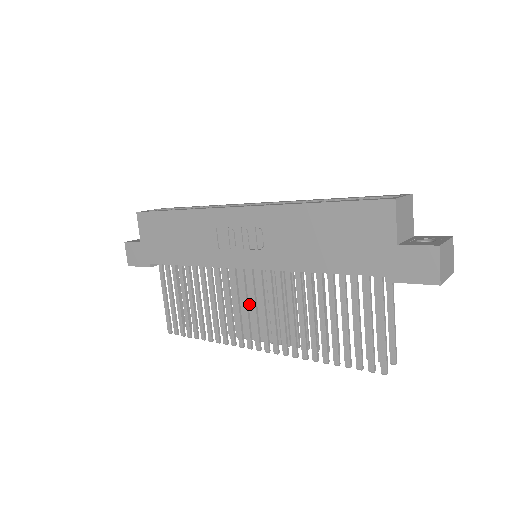
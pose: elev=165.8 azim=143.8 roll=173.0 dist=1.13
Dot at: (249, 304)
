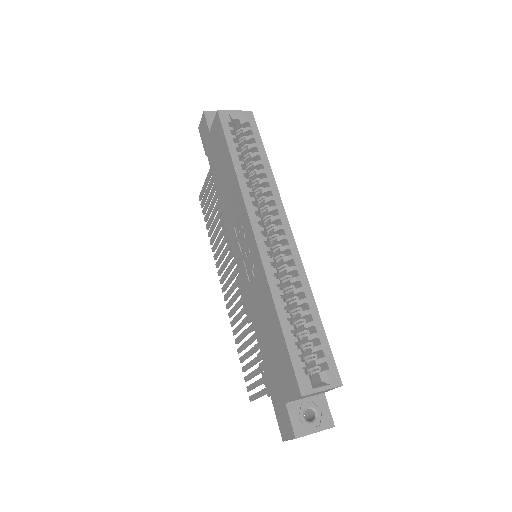
Dot at: occluded
